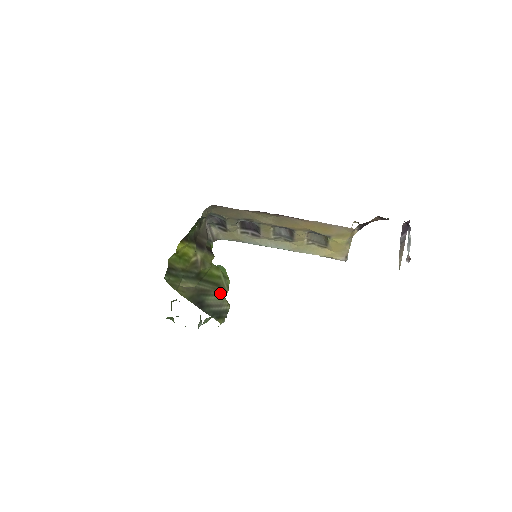
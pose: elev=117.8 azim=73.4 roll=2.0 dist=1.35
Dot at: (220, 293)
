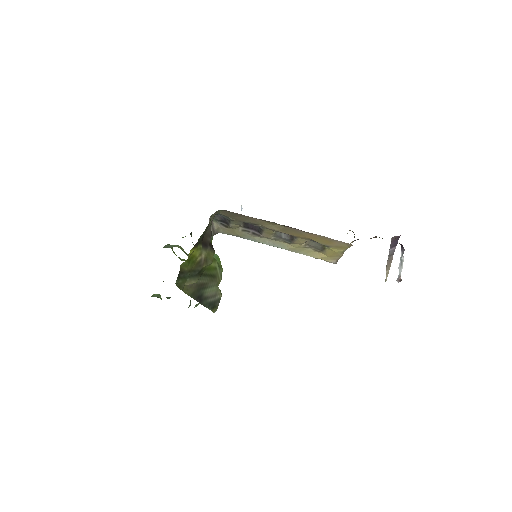
Dot at: (215, 283)
